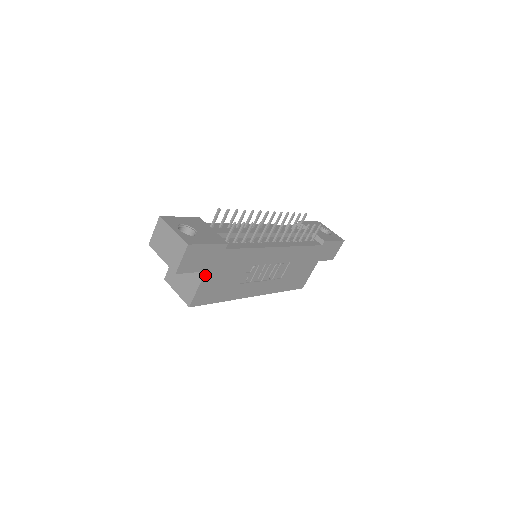
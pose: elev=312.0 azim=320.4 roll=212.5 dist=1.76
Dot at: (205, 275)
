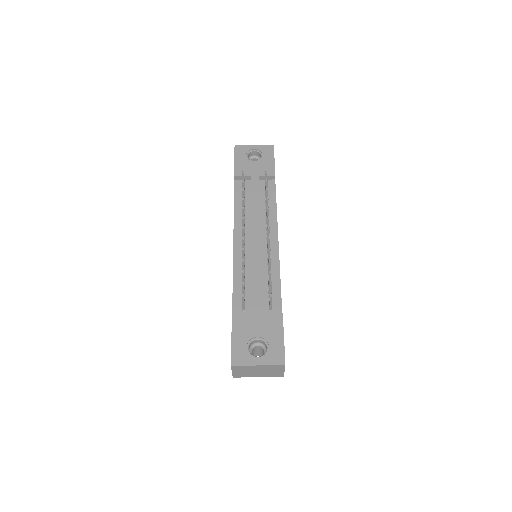
Dot at: occluded
